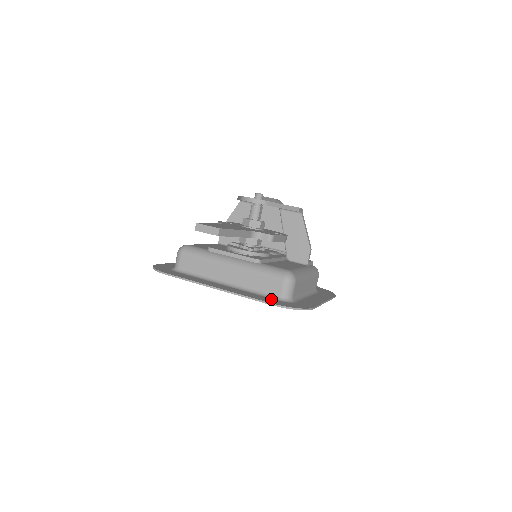
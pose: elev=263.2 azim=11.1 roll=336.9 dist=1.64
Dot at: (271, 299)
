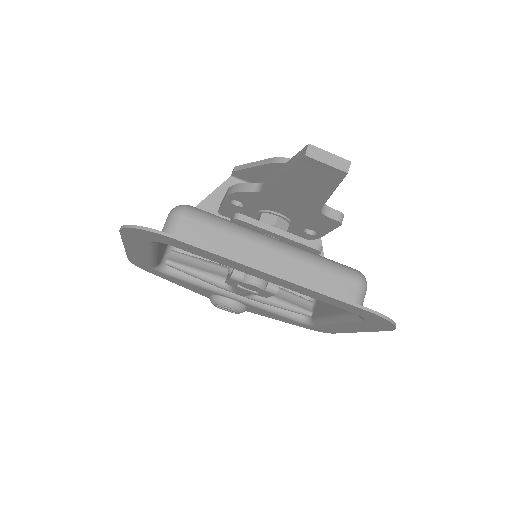
Dot at: occluded
